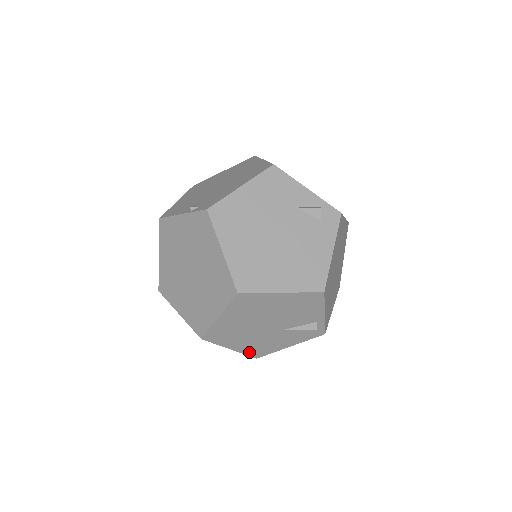
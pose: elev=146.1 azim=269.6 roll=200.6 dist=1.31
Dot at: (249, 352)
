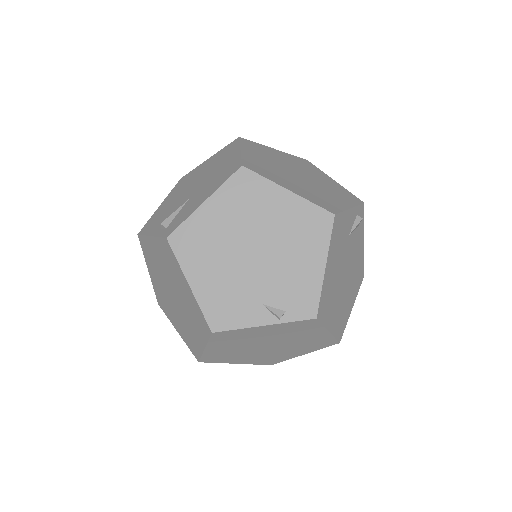
Dot at: occluded
